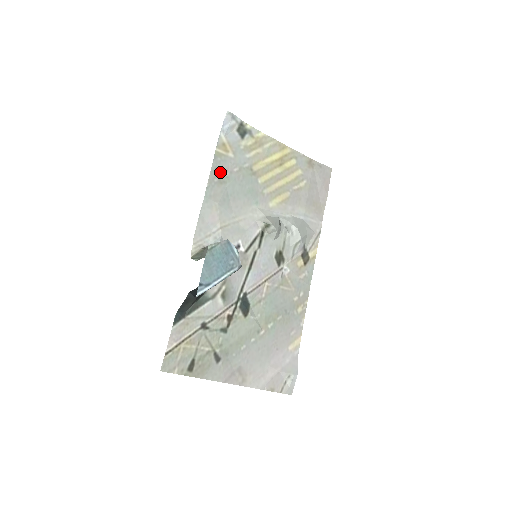
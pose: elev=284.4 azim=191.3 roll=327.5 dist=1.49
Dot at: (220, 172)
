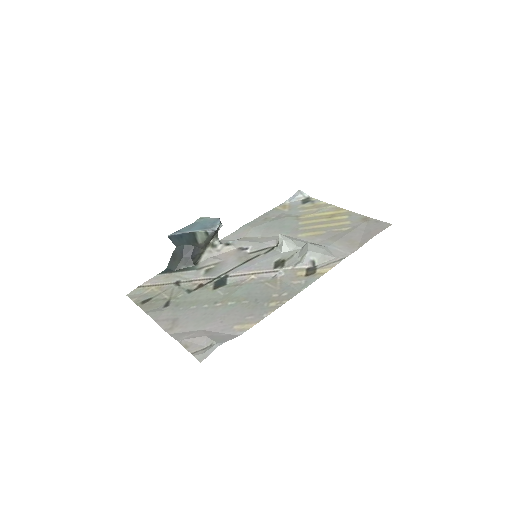
Dot at: (269, 216)
